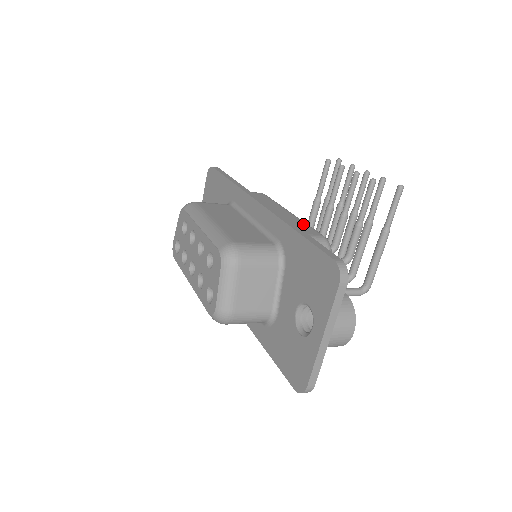
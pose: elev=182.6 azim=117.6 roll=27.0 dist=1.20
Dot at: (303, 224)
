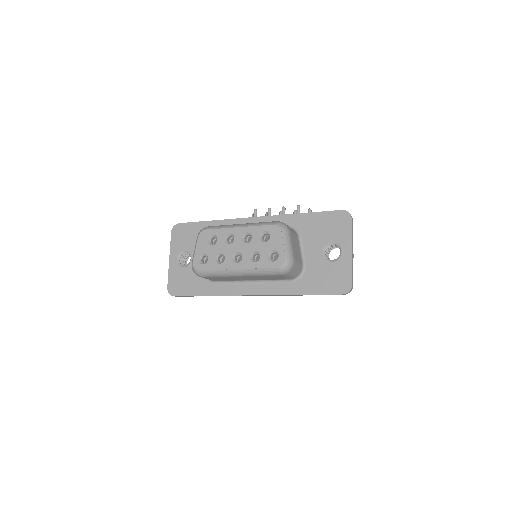
Dot at: occluded
